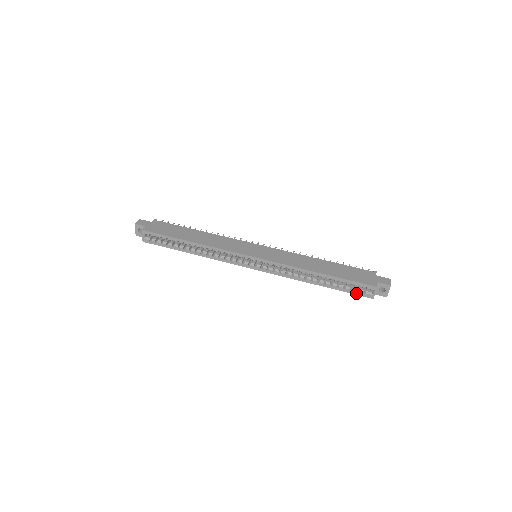
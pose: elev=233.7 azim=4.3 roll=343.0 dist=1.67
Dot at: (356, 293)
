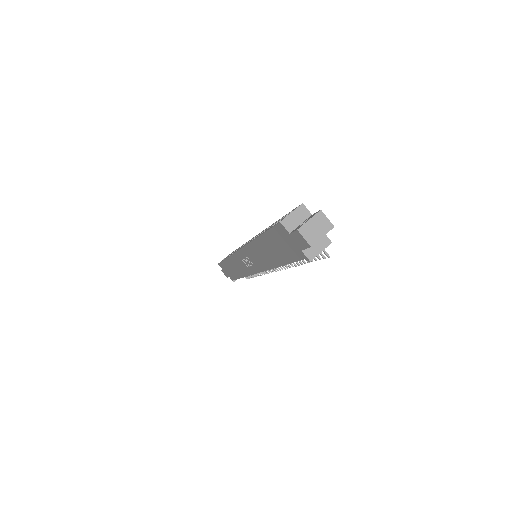
Dot at: occluded
